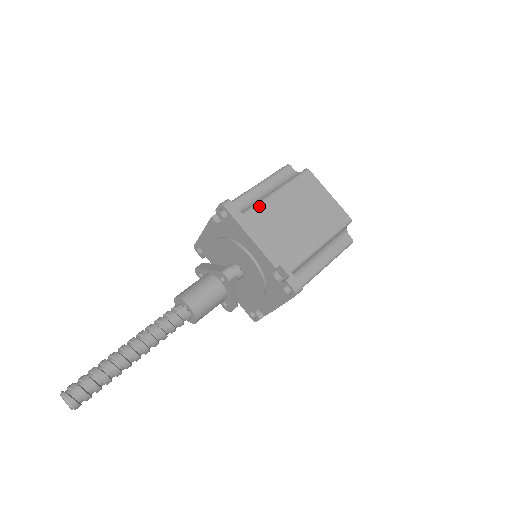
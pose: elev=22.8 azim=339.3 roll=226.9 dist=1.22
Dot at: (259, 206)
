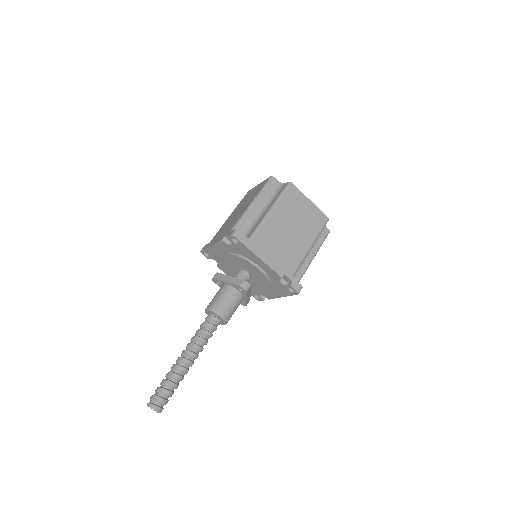
Dot at: (261, 229)
